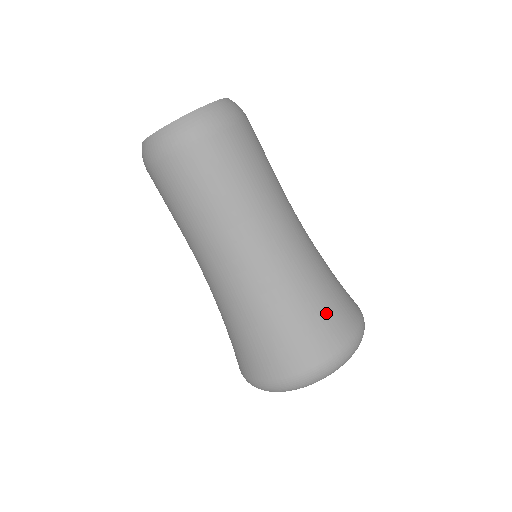
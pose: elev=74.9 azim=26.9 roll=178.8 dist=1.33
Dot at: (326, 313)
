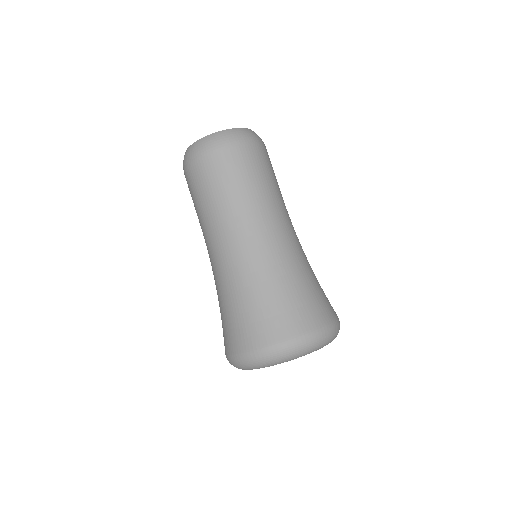
Dot at: (301, 300)
